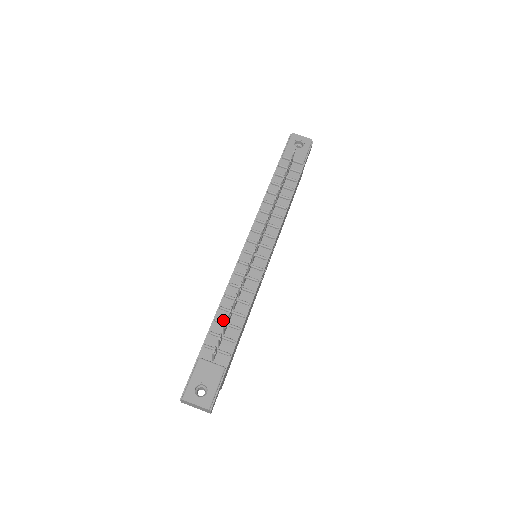
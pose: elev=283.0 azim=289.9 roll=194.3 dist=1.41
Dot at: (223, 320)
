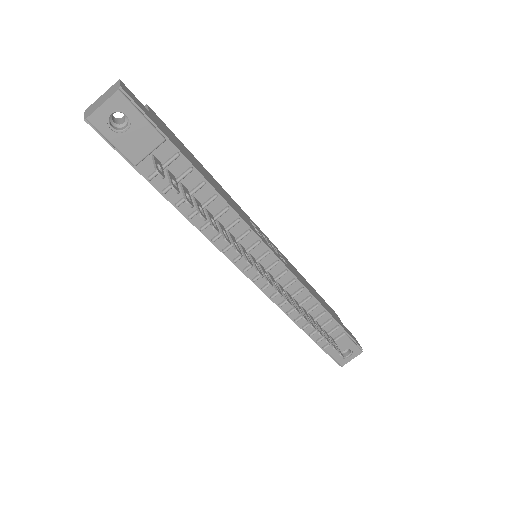
Dot at: (307, 322)
